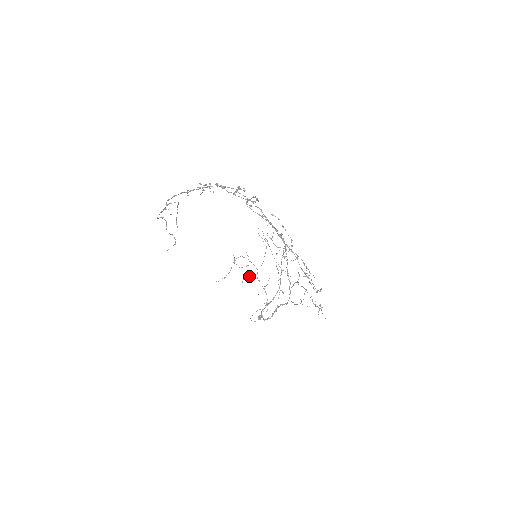
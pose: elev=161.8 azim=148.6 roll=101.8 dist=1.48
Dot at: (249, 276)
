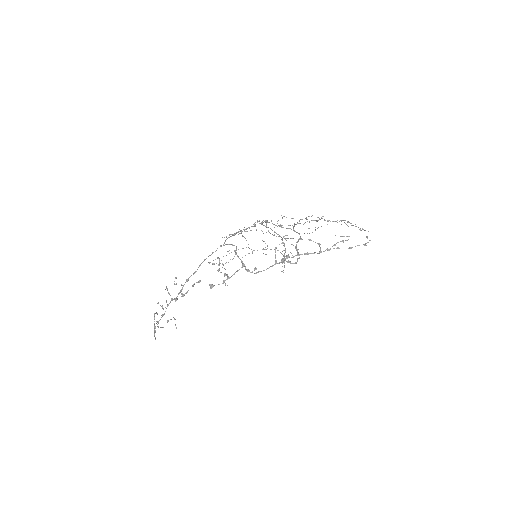
Dot at: occluded
